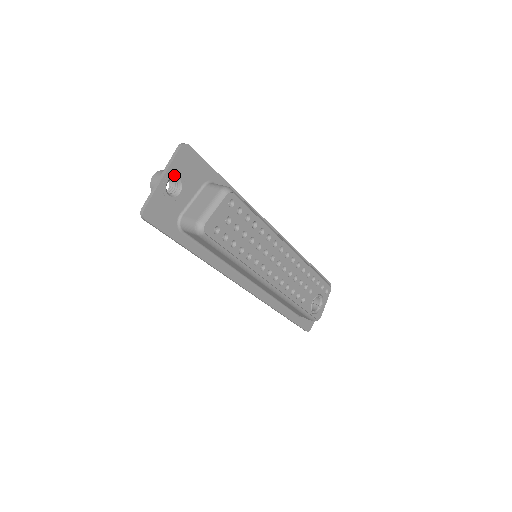
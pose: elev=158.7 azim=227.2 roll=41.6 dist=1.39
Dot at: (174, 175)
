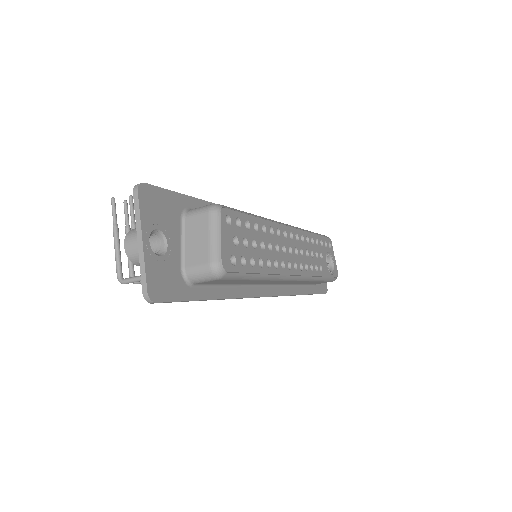
Dot at: (151, 229)
